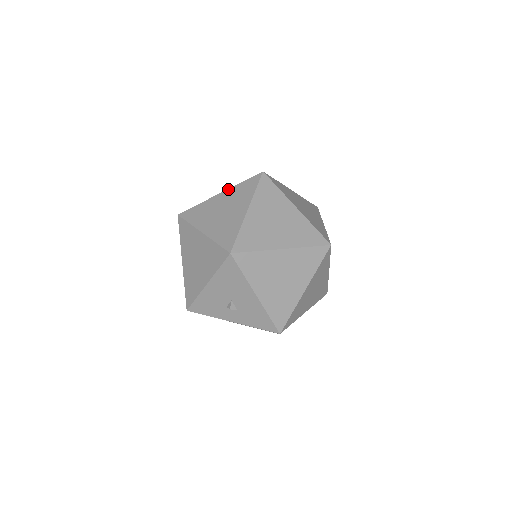
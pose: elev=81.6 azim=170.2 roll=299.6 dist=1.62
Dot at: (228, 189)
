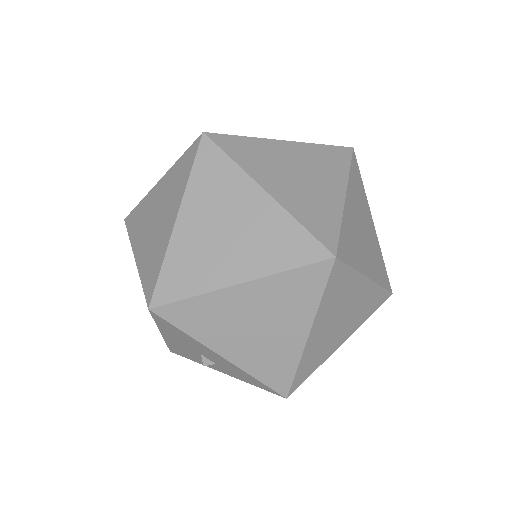
Dot at: (166, 172)
